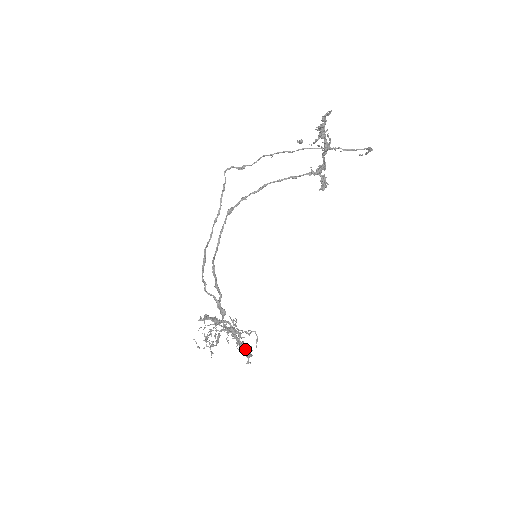
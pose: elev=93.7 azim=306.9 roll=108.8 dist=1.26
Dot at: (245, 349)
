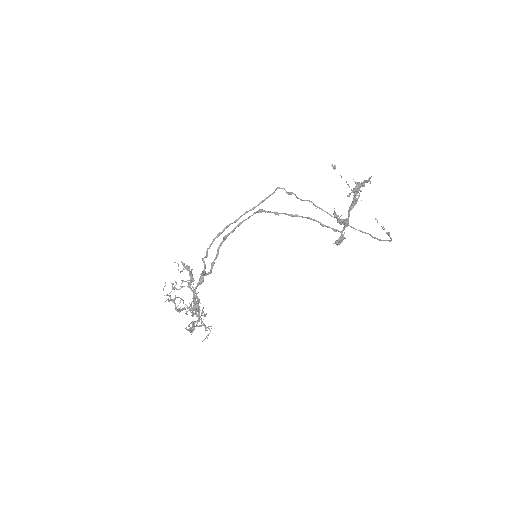
Dot at: occluded
